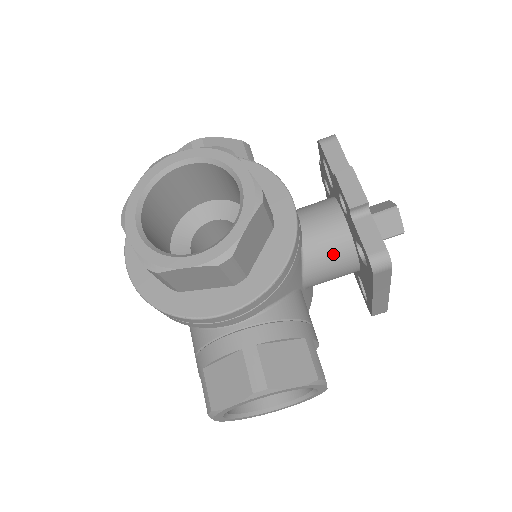
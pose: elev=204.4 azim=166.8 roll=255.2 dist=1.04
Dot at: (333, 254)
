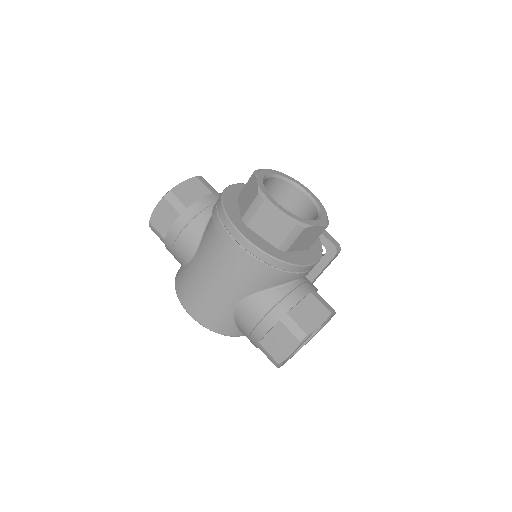
Dot at: occluded
